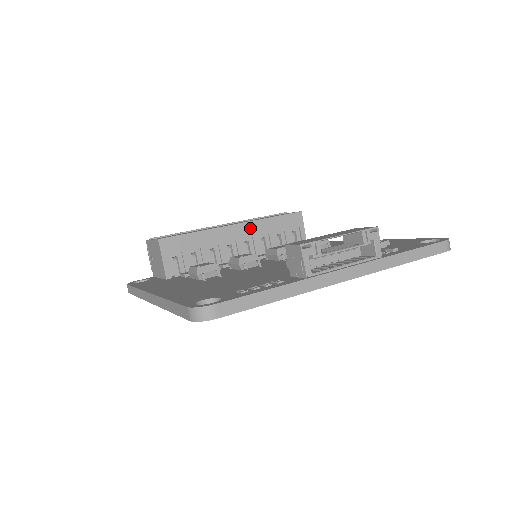
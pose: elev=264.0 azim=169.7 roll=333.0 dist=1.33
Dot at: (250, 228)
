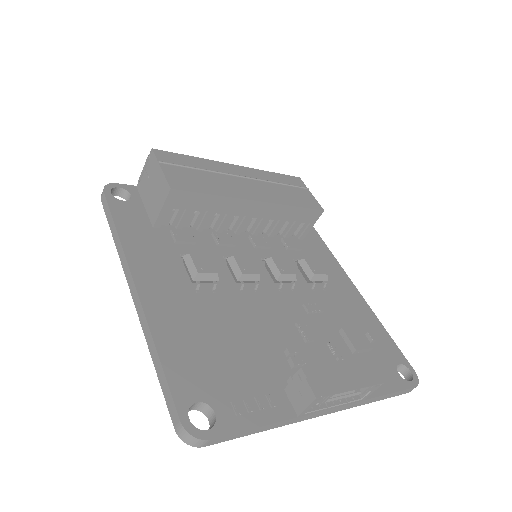
Dot at: (268, 209)
